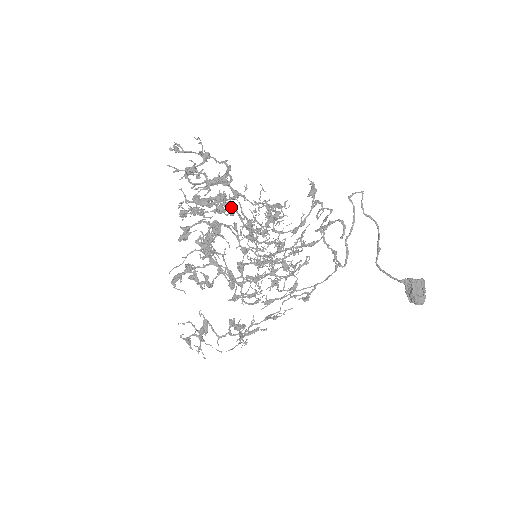
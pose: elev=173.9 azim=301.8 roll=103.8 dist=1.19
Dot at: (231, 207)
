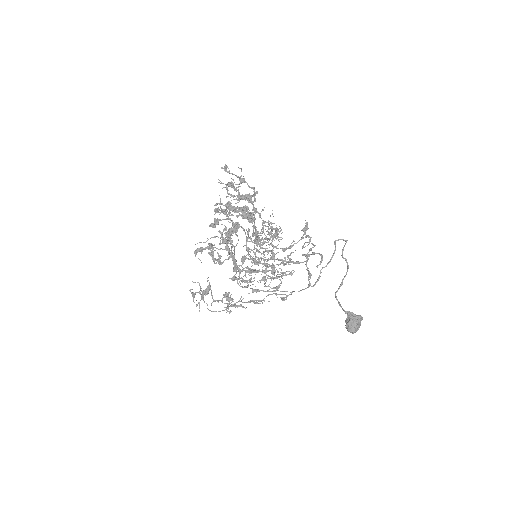
Dot at: (250, 217)
